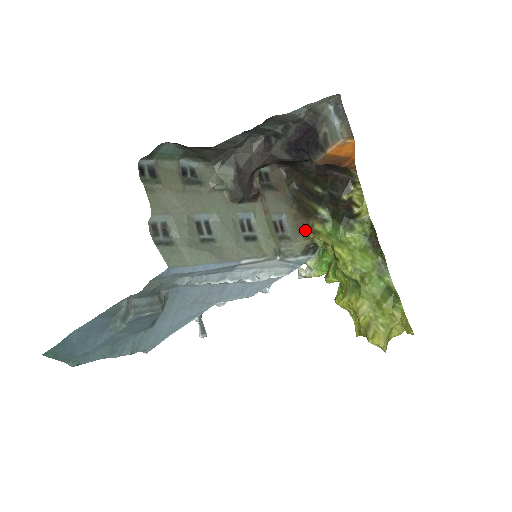
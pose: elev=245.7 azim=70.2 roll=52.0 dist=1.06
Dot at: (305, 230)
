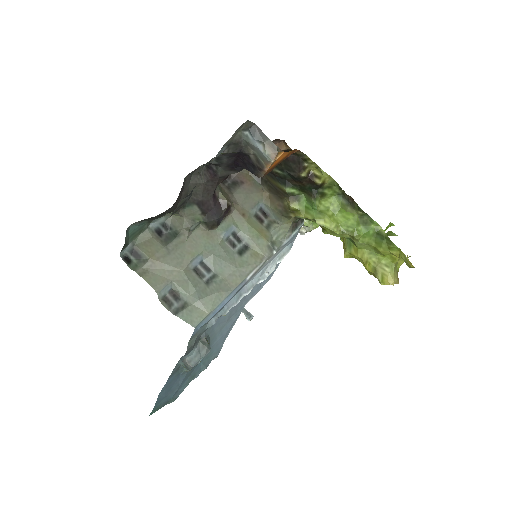
Dot at: (285, 212)
